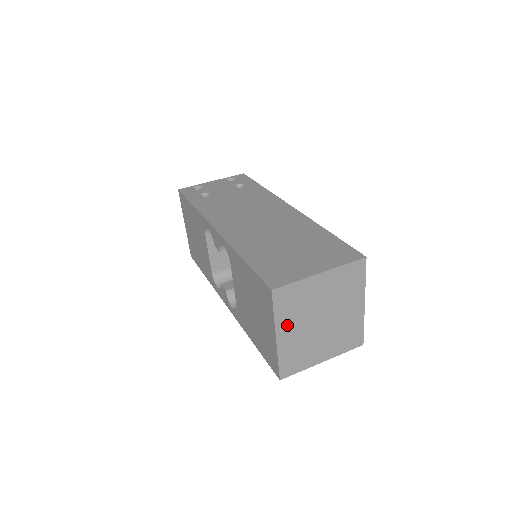
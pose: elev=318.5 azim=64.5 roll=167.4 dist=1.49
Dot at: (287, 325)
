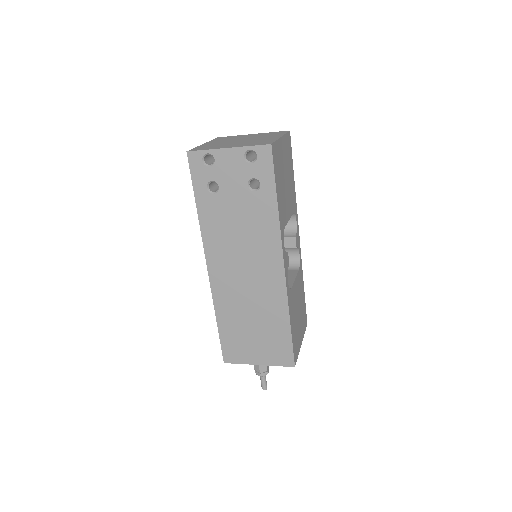
Dot at: occluded
